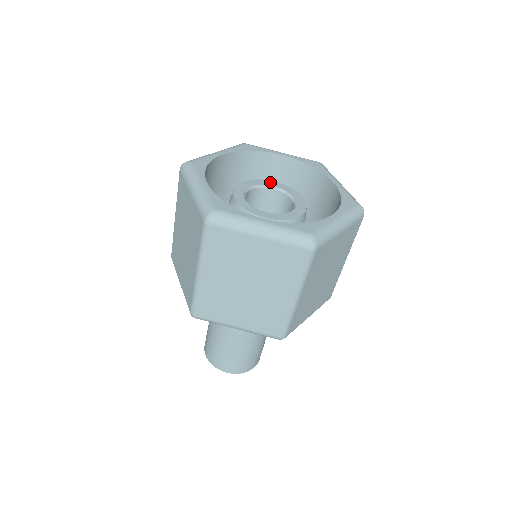
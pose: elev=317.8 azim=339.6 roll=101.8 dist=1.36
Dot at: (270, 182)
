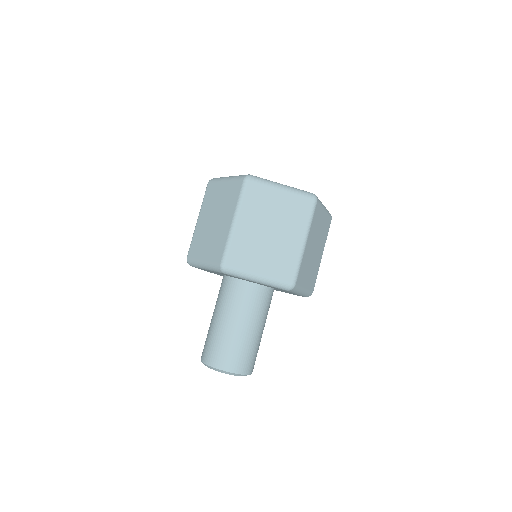
Dot at: occluded
